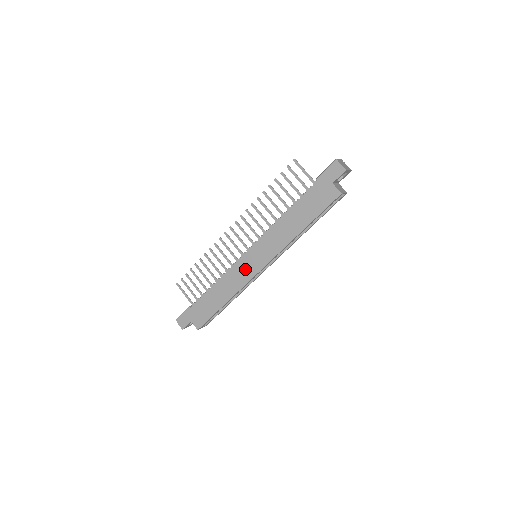
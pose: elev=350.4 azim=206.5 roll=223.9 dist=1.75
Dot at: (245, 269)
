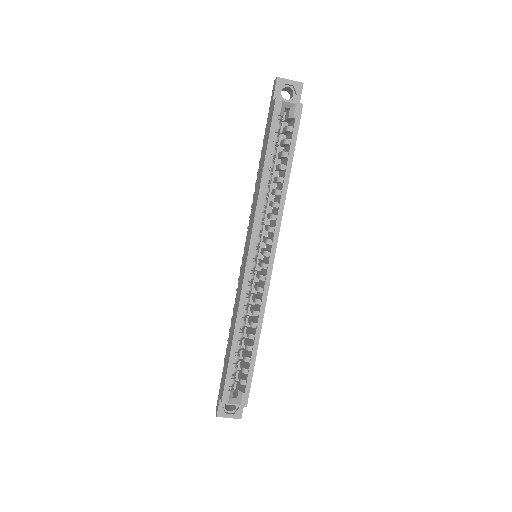
Dot at: (242, 275)
